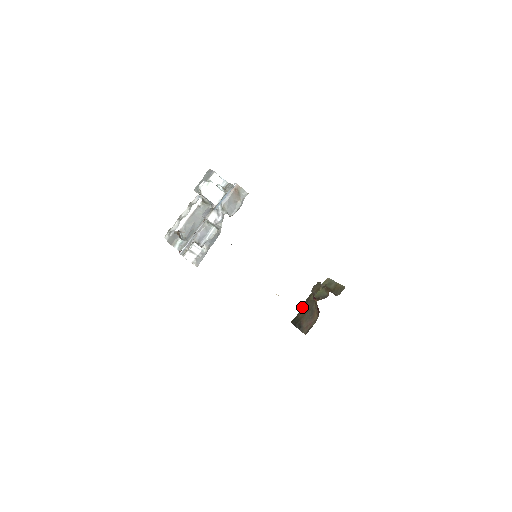
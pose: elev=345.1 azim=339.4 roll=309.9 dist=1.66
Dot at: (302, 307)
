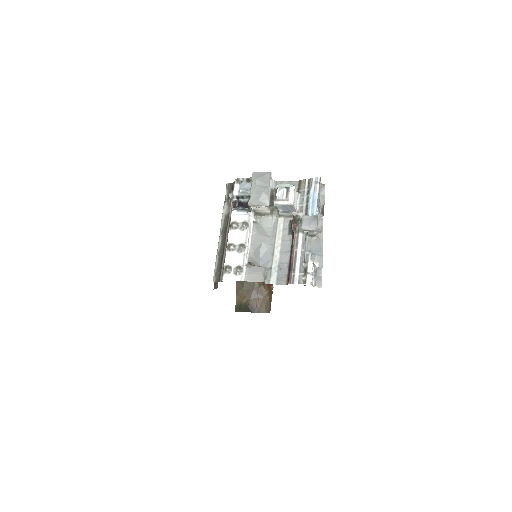
Dot at: (239, 291)
